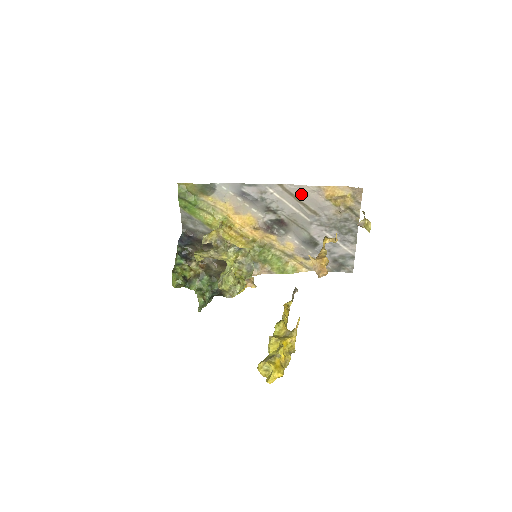
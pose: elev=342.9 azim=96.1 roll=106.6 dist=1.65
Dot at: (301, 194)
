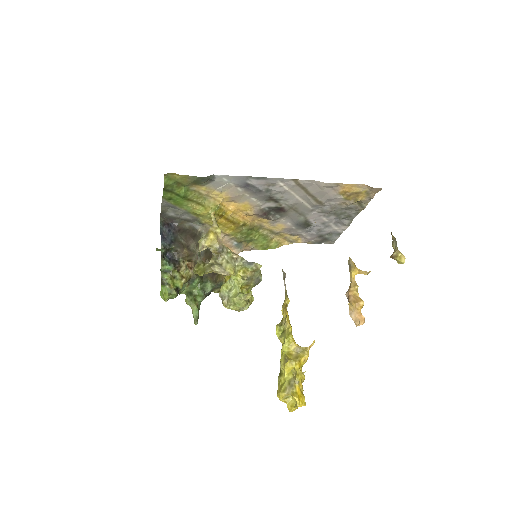
Dot at: (314, 188)
